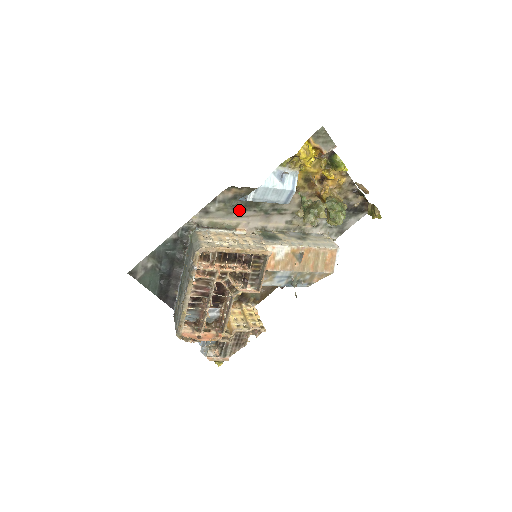
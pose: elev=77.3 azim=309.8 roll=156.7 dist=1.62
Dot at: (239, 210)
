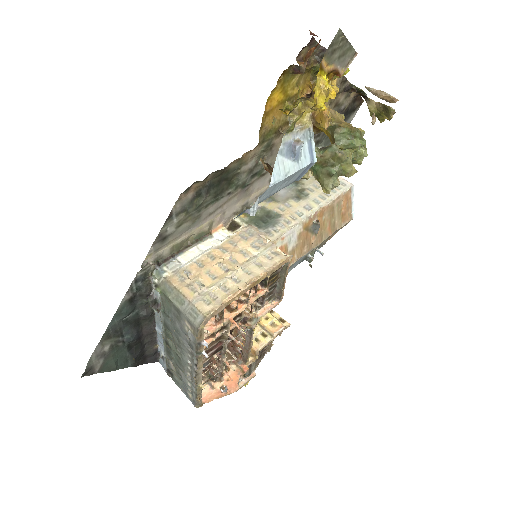
Dot at: (207, 206)
